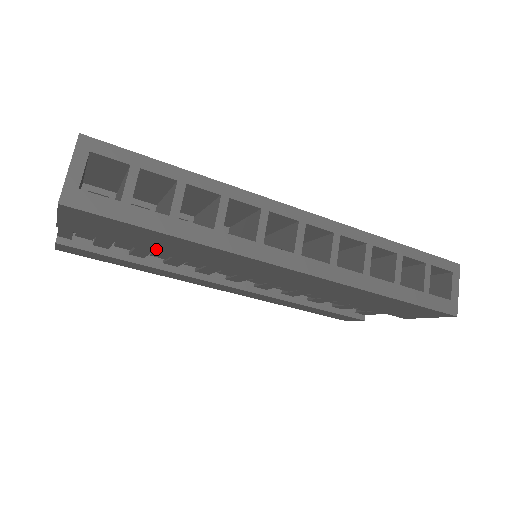
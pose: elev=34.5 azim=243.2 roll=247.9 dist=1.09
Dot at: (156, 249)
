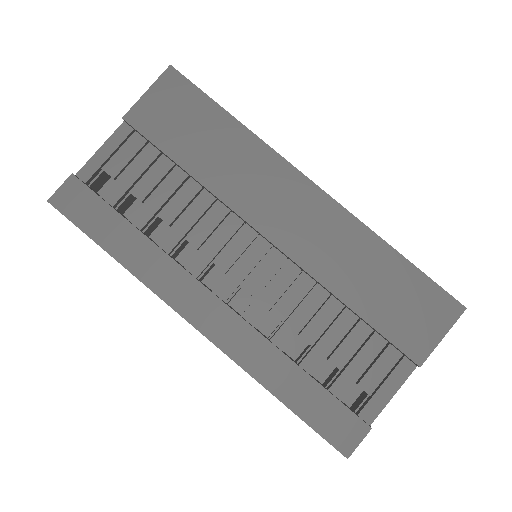
Dot at: (194, 159)
